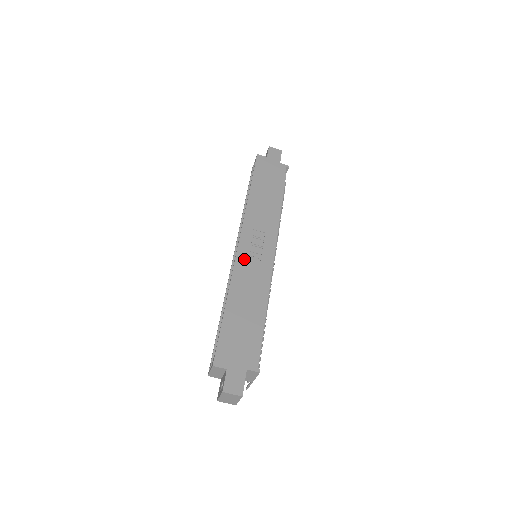
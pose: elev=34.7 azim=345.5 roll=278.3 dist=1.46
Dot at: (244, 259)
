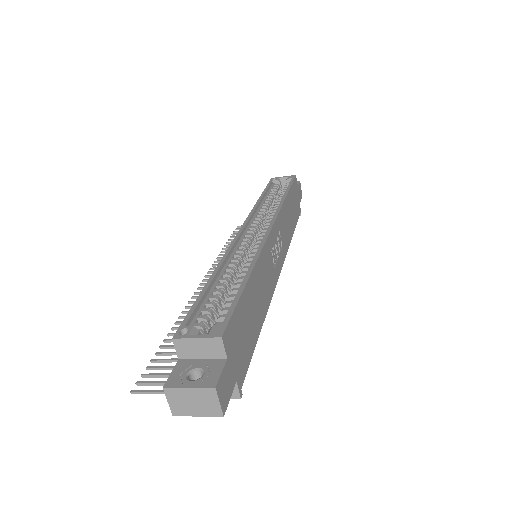
Dot at: (270, 249)
